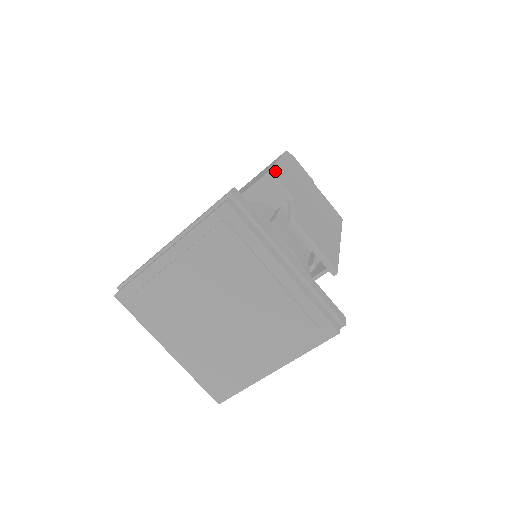
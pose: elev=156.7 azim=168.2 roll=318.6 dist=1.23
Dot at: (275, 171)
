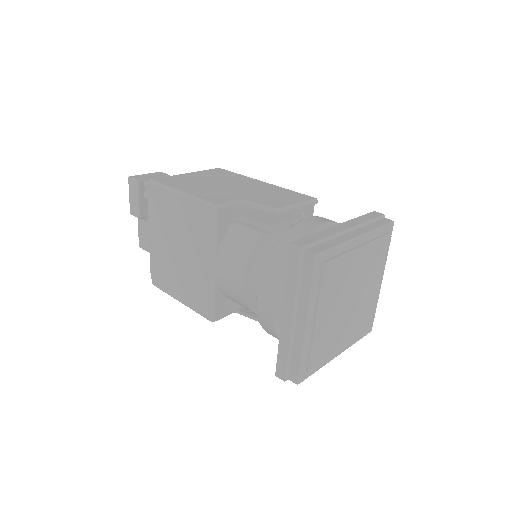
Dot at: (211, 202)
